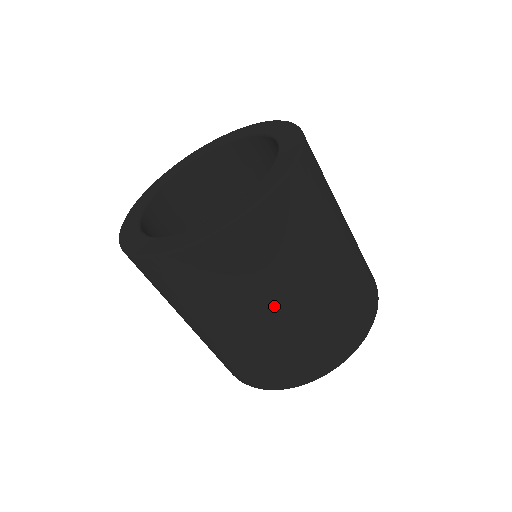
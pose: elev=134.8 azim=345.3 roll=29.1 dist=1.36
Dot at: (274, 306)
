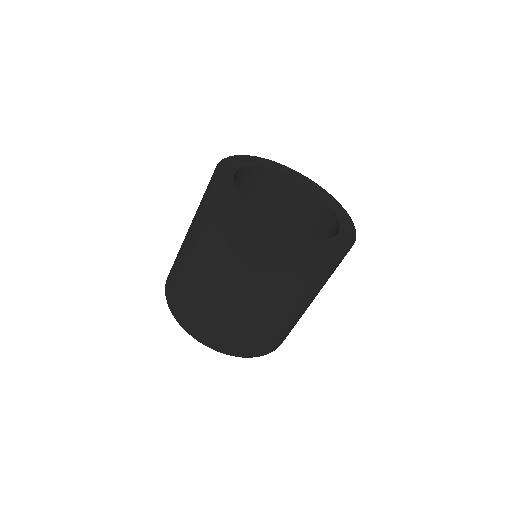
Dot at: (314, 297)
